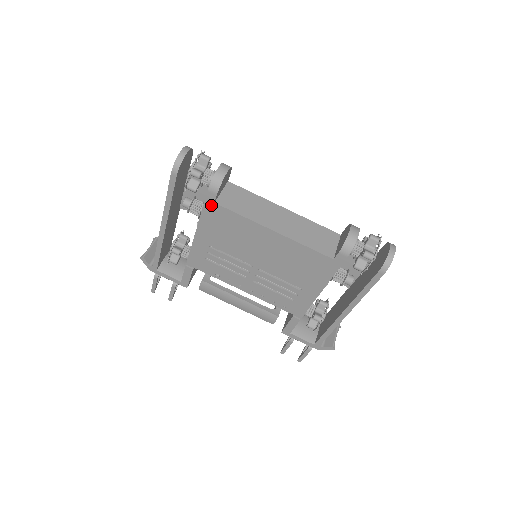
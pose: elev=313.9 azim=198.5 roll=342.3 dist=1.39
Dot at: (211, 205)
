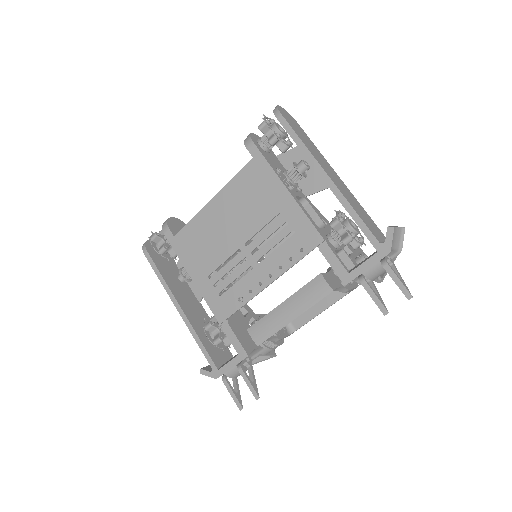
Dot at: (175, 242)
